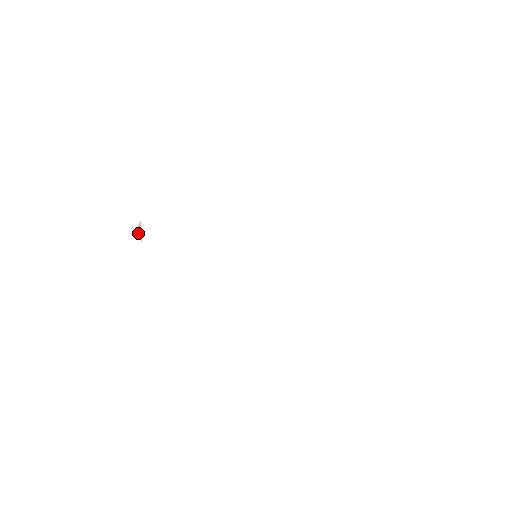
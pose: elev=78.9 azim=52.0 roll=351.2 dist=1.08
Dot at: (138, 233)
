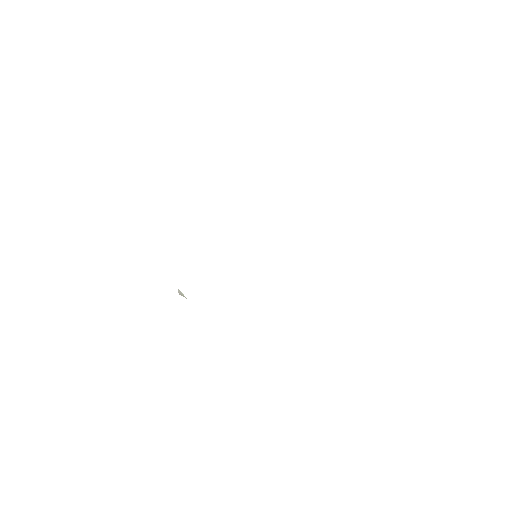
Dot at: (181, 295)
